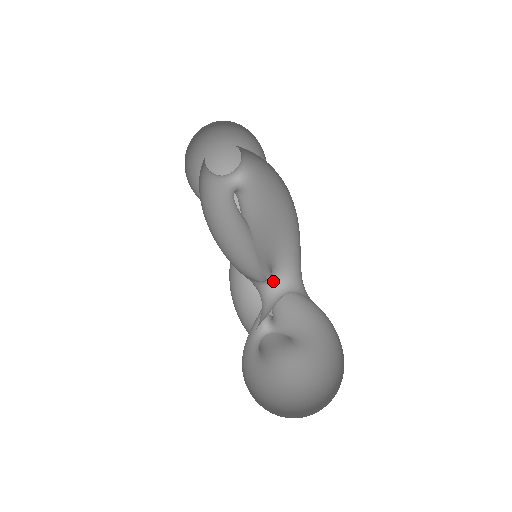
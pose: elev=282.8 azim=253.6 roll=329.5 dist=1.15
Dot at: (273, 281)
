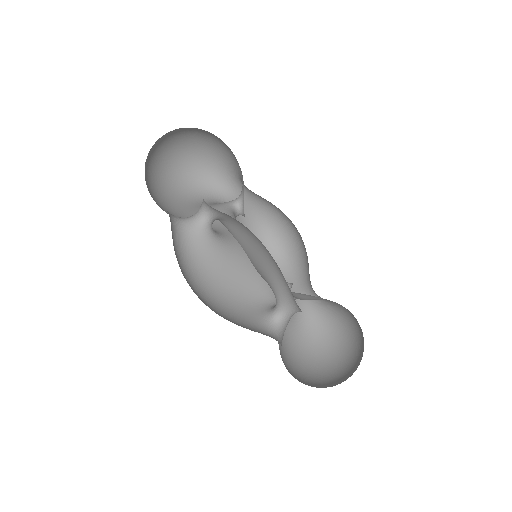
Dot at: (280, 311)
